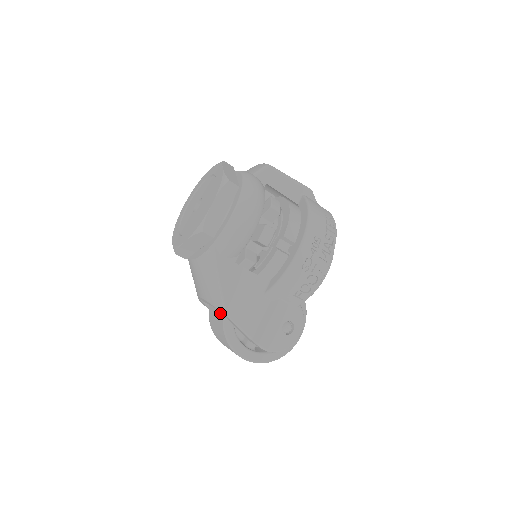
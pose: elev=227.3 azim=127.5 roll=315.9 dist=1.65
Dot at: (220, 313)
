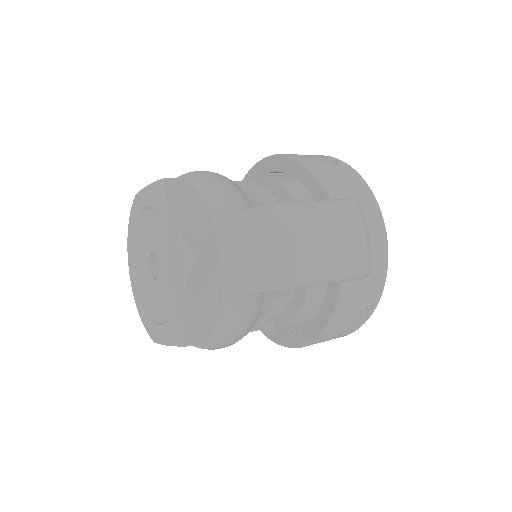
Dot at: occluded
